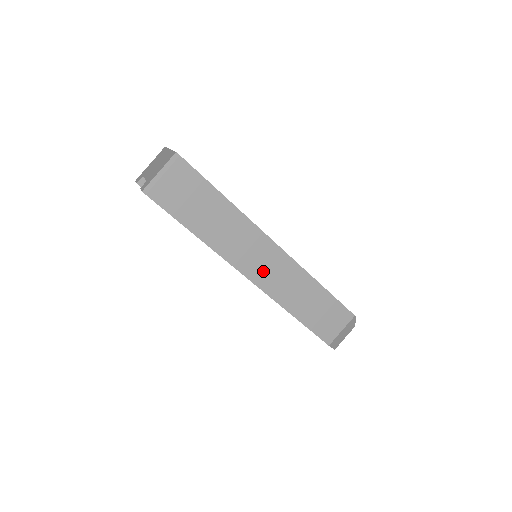
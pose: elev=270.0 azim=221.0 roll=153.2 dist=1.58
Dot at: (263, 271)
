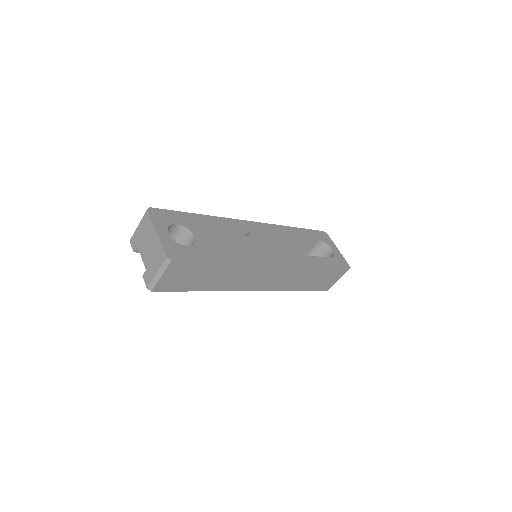
Dot at: (265, 282)
